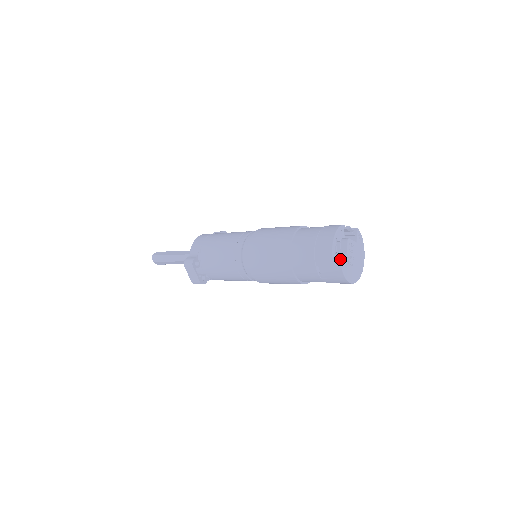
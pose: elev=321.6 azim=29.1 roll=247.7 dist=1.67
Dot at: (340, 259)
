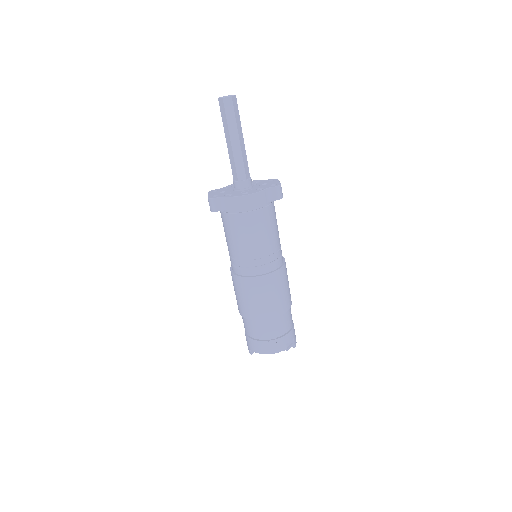
Dot at: occluded
